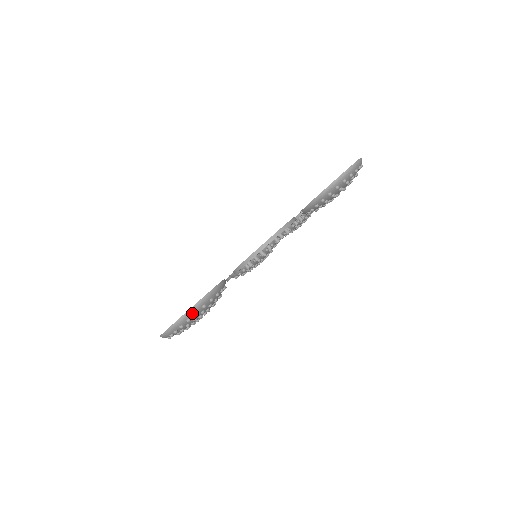
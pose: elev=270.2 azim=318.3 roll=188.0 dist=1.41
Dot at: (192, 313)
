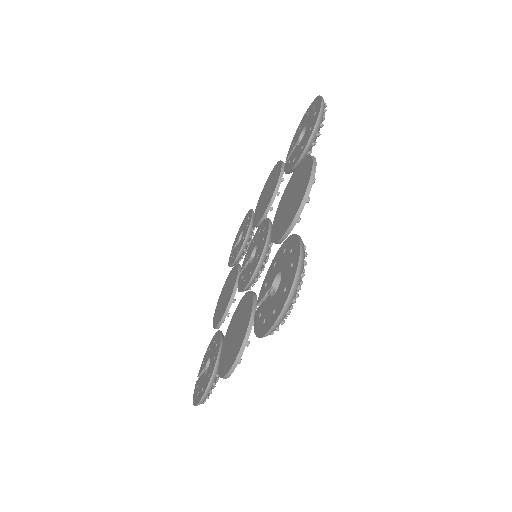
Dot at: (201, 403)
